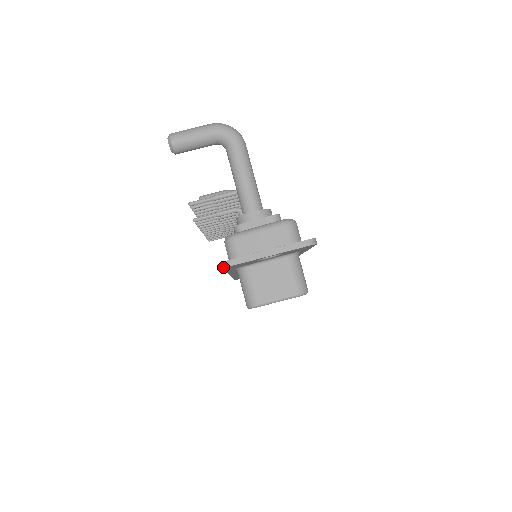
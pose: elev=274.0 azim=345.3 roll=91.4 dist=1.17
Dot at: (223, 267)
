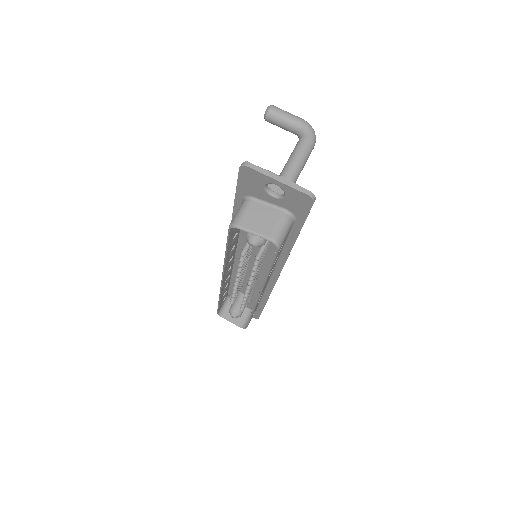
Dot at: (241, 165)
